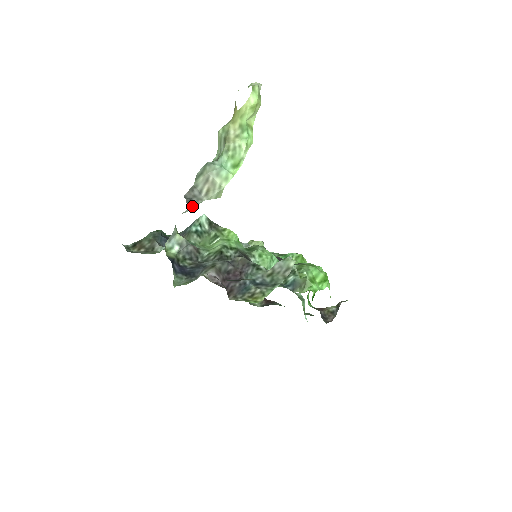
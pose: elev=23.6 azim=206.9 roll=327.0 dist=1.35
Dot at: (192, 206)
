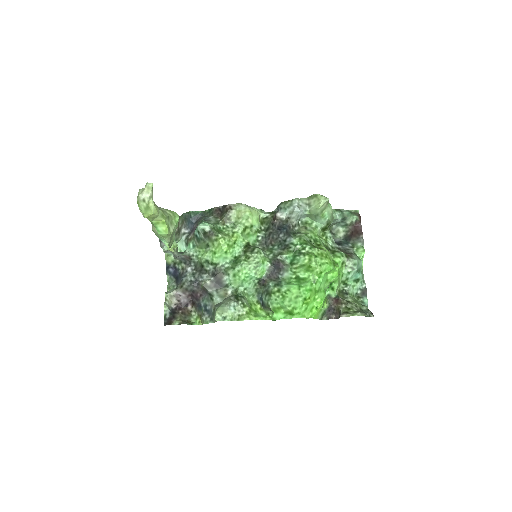
Dot at: (163, 246)
